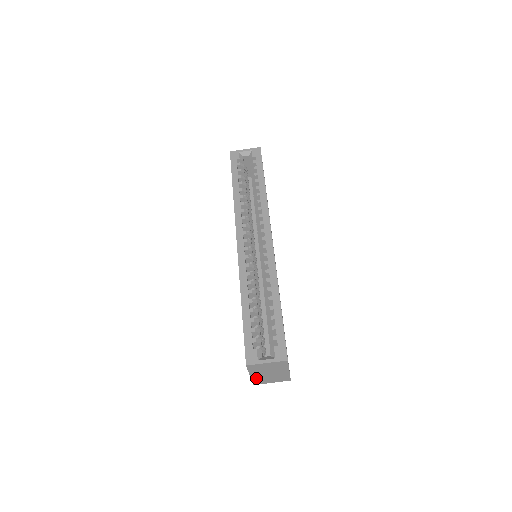
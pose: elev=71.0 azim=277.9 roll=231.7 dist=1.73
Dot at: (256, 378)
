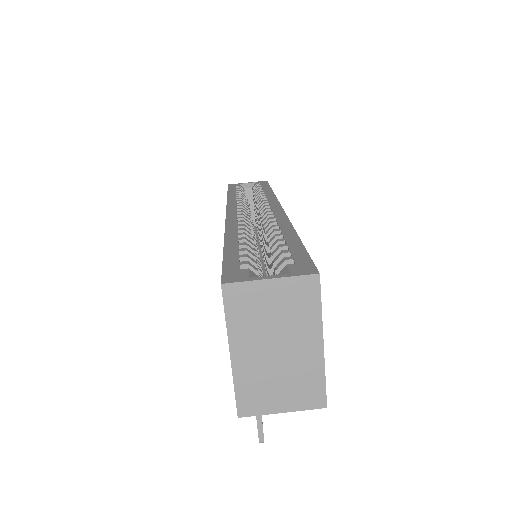
Dot at: (244, 374)
